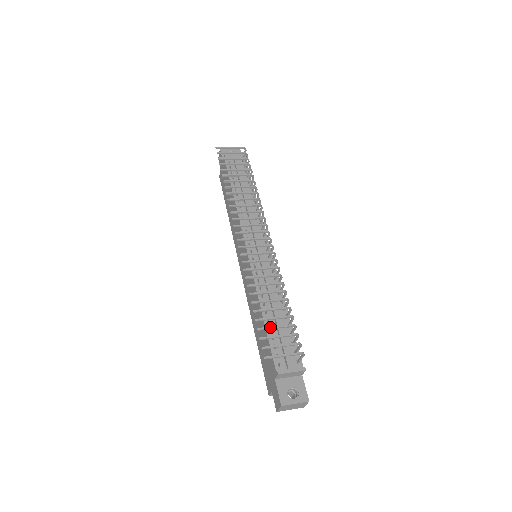
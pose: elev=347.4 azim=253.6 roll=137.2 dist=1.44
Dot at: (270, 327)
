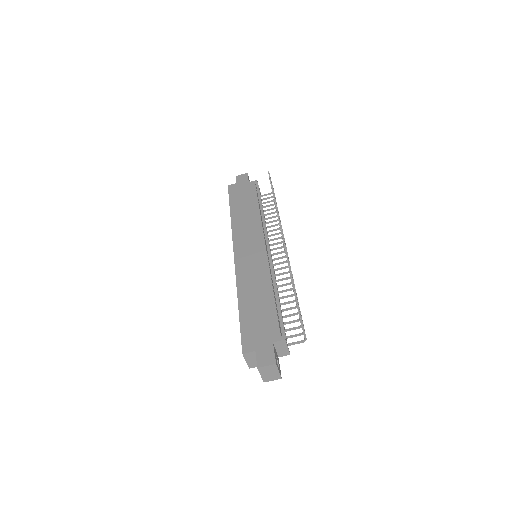
Dot at: occluded
